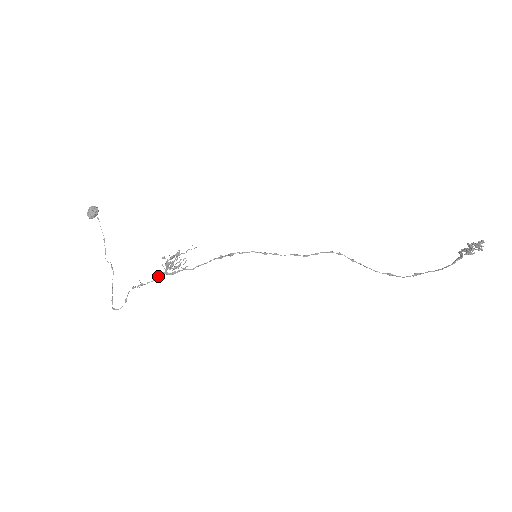
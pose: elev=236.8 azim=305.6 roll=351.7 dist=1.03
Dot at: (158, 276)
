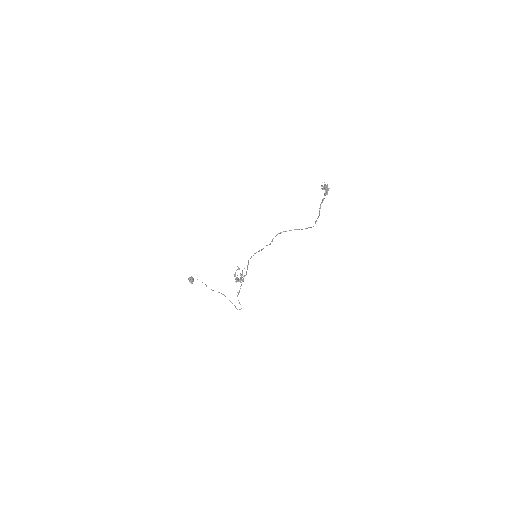
Dot at: (241, 284)
